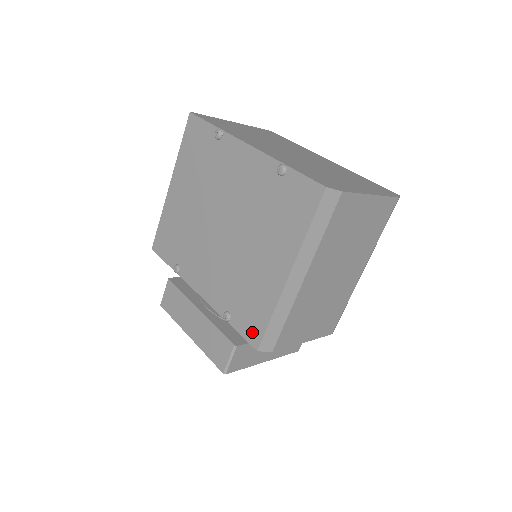
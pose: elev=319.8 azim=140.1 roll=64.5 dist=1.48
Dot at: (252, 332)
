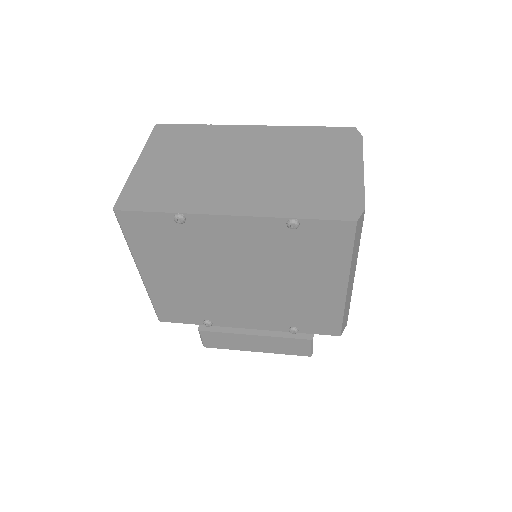
Dot at: (328, 329)
